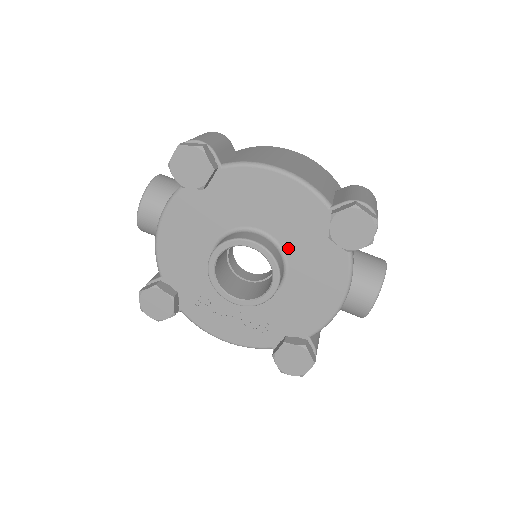
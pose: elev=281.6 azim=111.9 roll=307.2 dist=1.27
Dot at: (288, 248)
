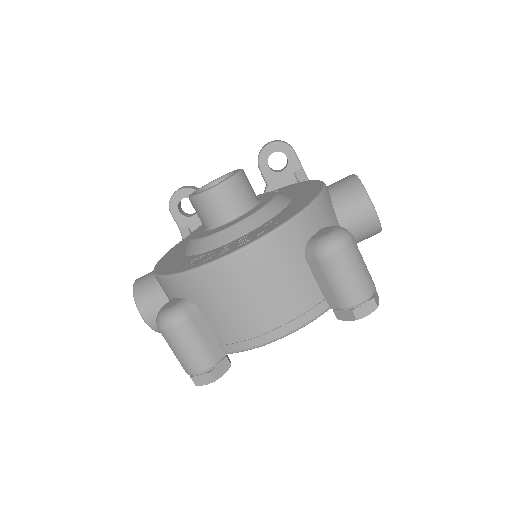
Dot at: occluded
